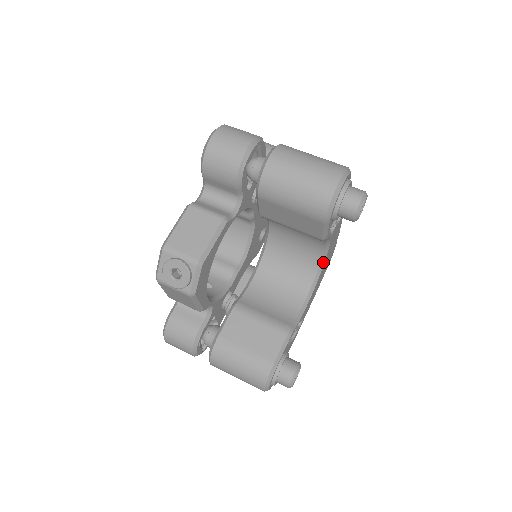
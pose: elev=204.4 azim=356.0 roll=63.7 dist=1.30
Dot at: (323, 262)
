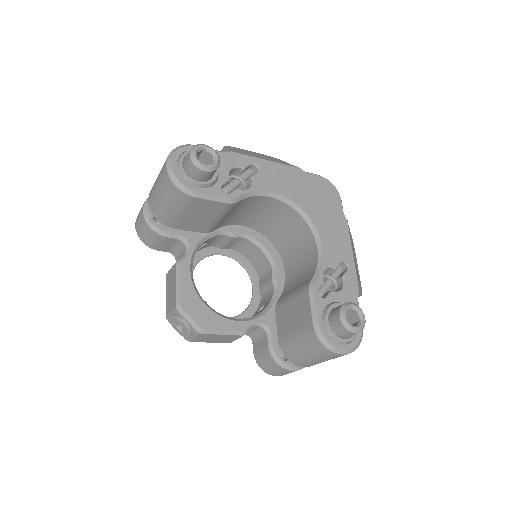
Dot at: (295, 206)
